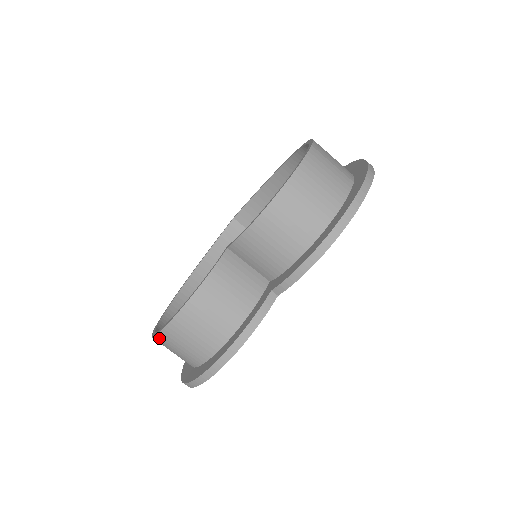
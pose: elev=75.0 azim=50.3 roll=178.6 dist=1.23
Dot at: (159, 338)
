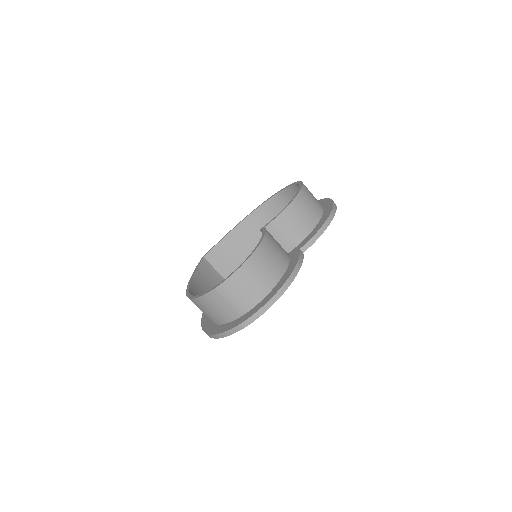
Dot at: (228, 282)
